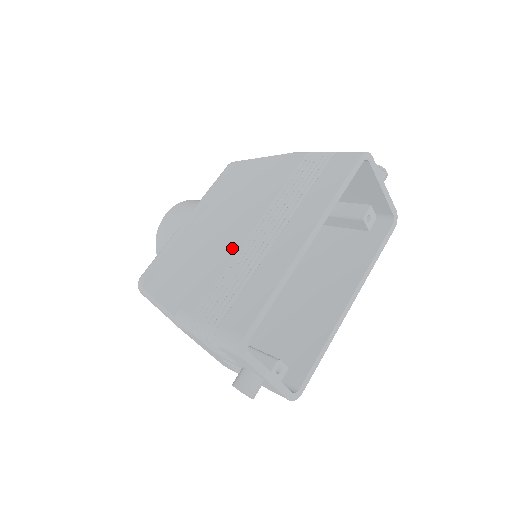
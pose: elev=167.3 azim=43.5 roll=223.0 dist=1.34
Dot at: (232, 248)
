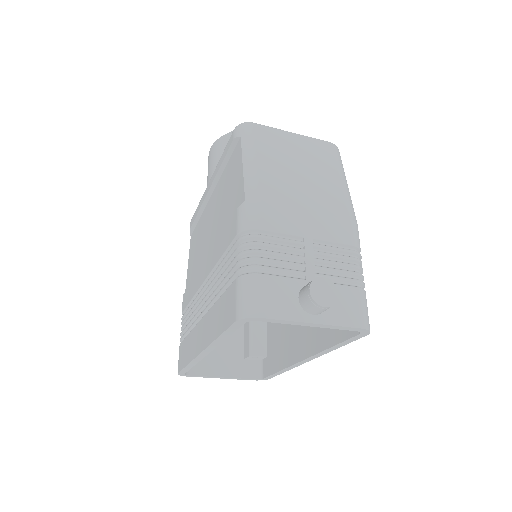
Dot at: (197, 282)
